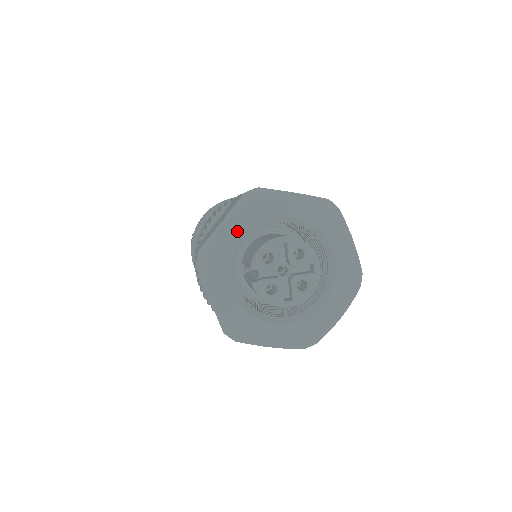
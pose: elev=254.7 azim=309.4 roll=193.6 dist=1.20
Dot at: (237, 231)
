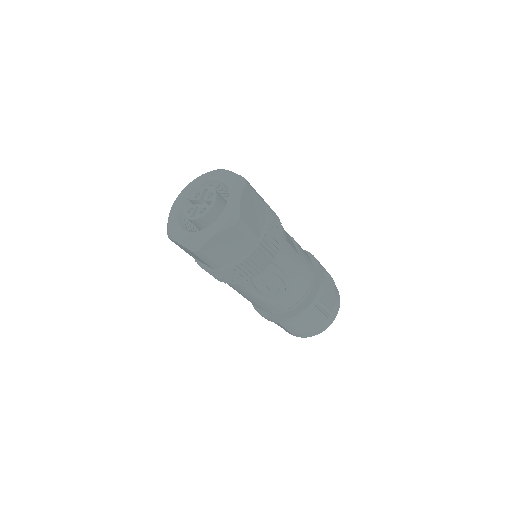
Dot at: (196, 184)
